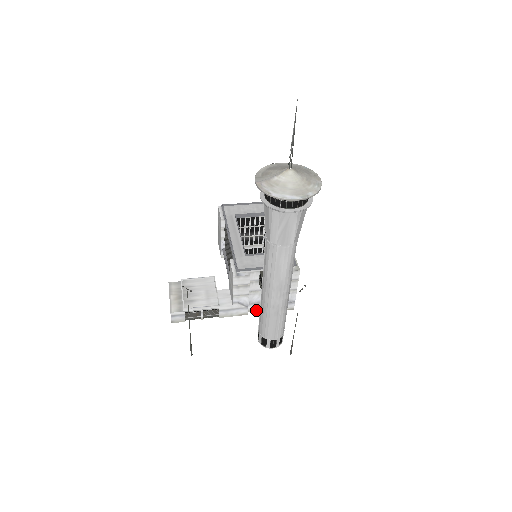
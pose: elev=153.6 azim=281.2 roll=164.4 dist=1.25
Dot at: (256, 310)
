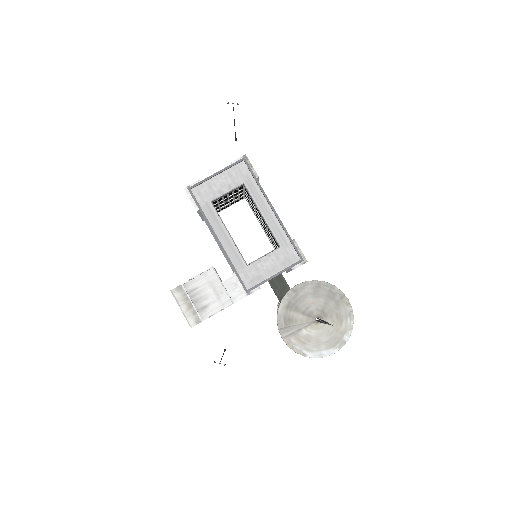
Dot at: occluded
